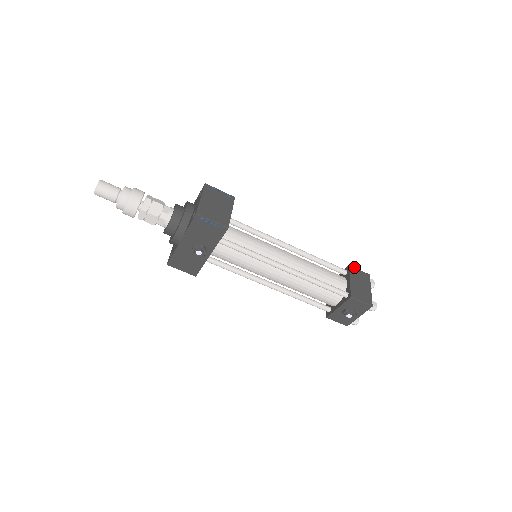
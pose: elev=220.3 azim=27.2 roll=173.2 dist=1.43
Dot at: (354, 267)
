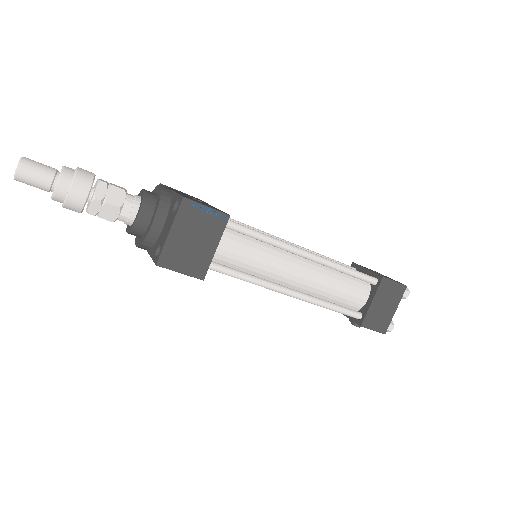
Dot at: (389, 279)
